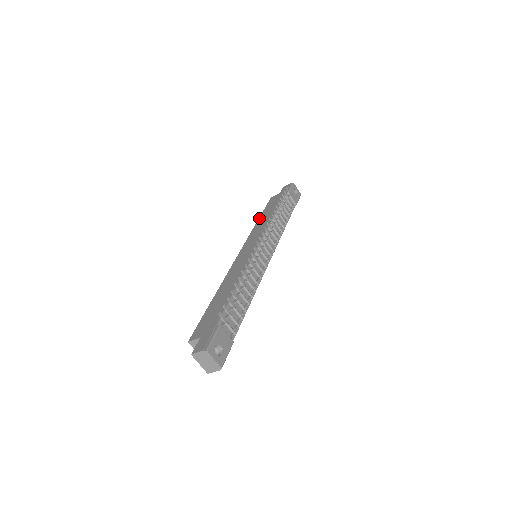
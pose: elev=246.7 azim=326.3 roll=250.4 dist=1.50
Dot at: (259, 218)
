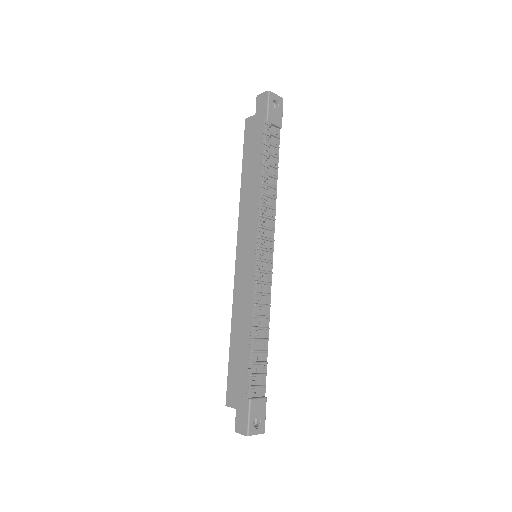
Dot at: (242, 175)
